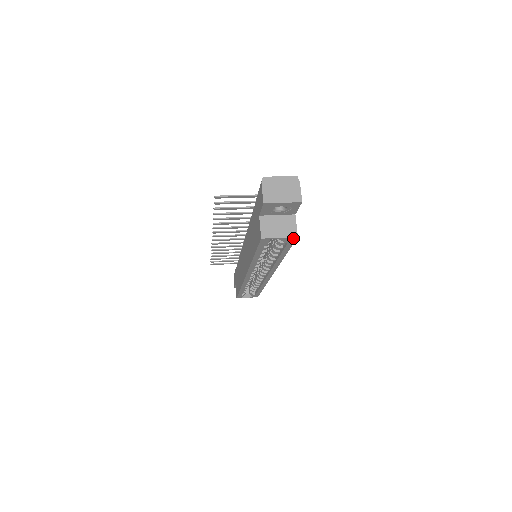
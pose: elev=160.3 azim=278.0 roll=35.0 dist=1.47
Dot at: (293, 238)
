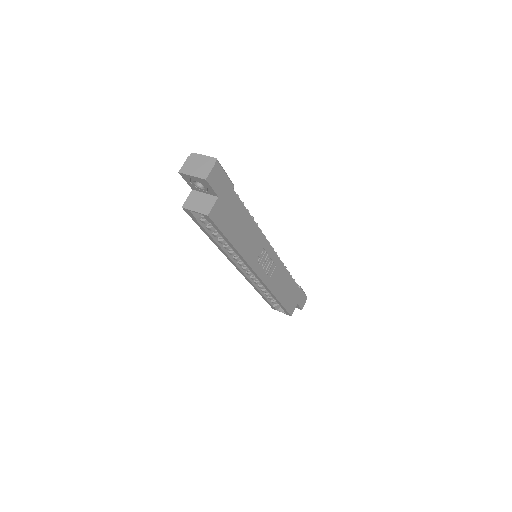
Dot at: (207, 216)
